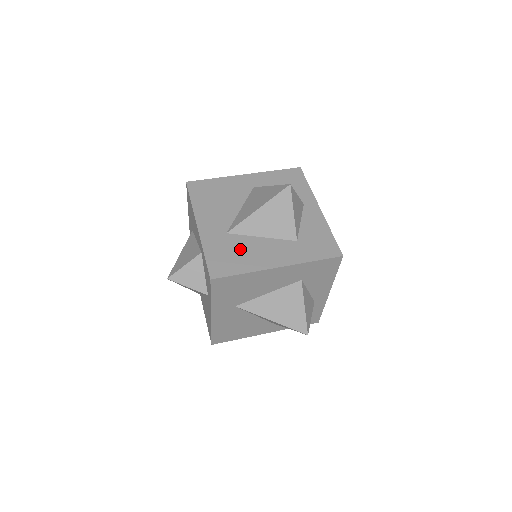
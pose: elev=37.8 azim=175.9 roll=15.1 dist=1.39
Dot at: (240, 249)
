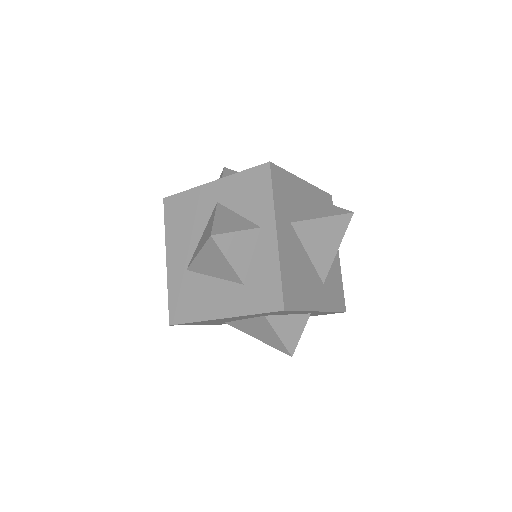
Dot at: (194, 292)
